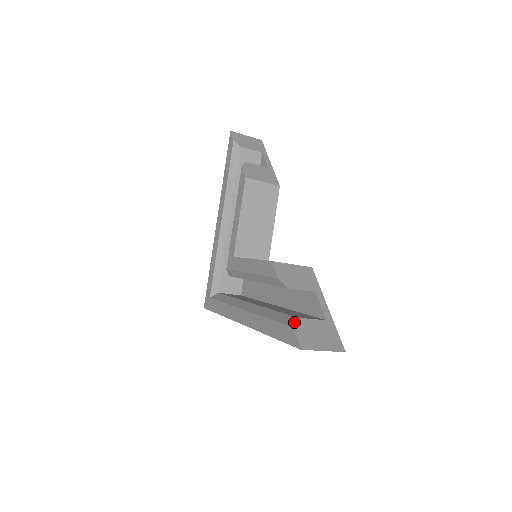
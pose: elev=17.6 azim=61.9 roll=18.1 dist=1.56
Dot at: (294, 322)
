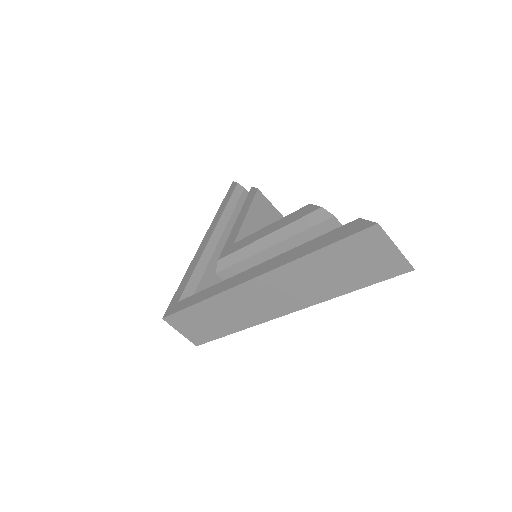
Dot at: occluded
